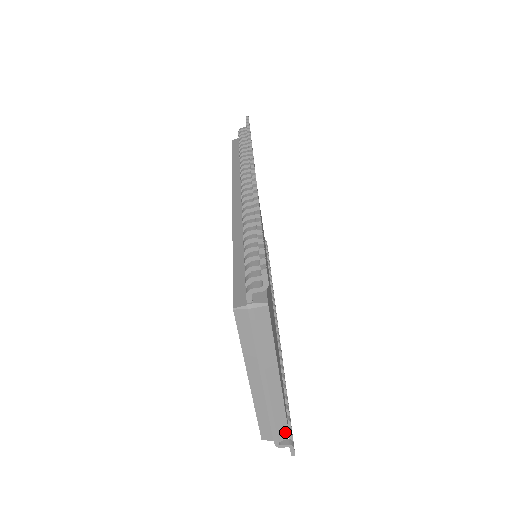
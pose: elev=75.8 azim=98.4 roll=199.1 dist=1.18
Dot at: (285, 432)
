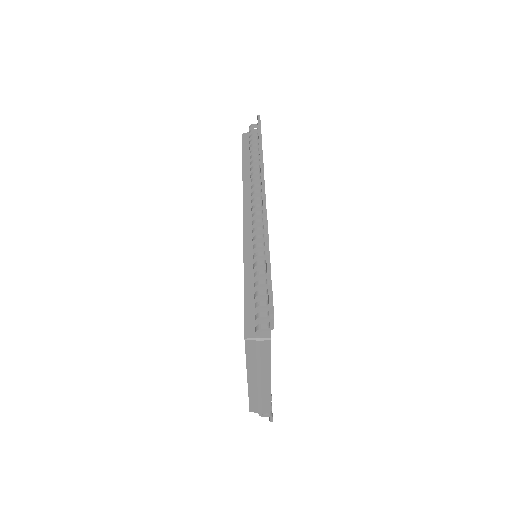
Dot at: (268, 409)
